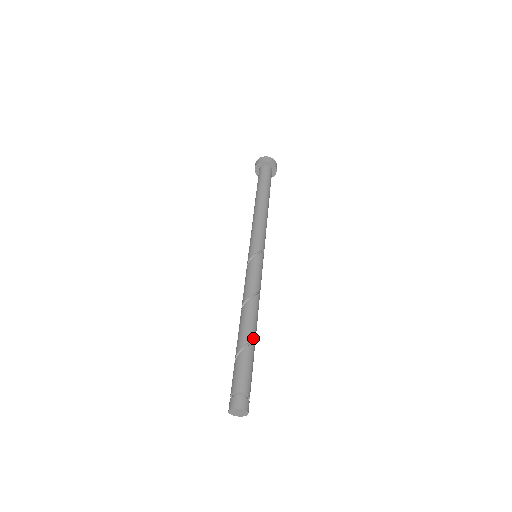
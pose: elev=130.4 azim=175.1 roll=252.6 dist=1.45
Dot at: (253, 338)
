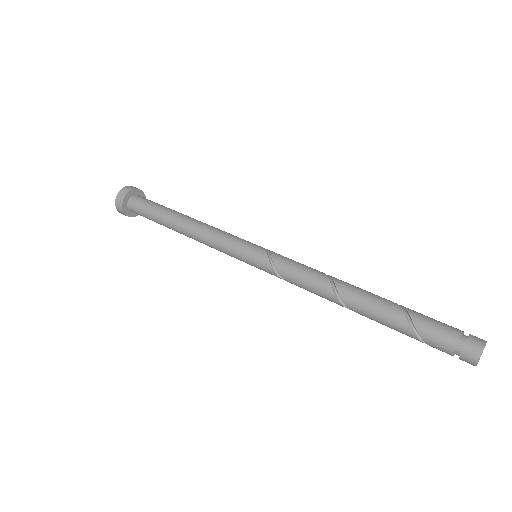
Dot at: occluded
